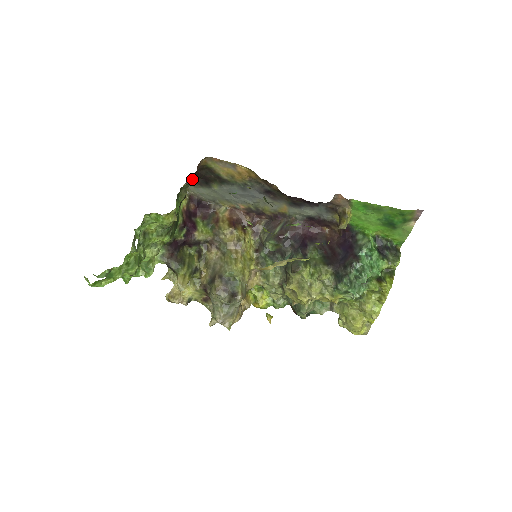
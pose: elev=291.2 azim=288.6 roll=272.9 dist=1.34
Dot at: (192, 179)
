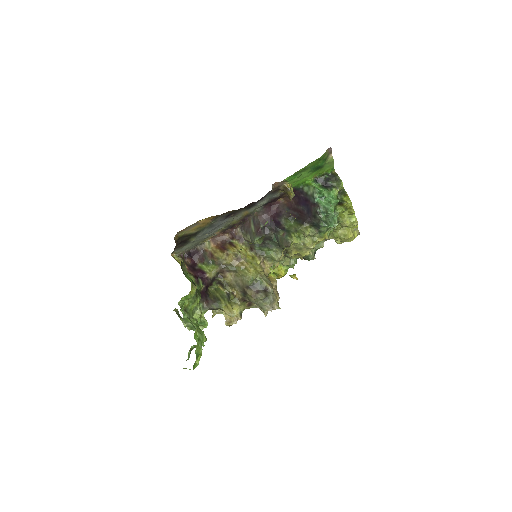
Dot at: (174, 248)
